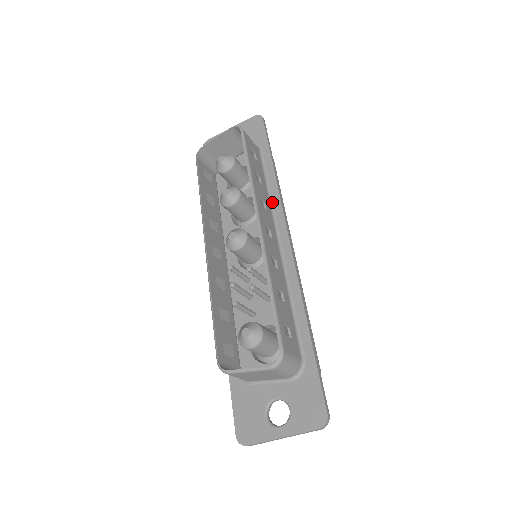
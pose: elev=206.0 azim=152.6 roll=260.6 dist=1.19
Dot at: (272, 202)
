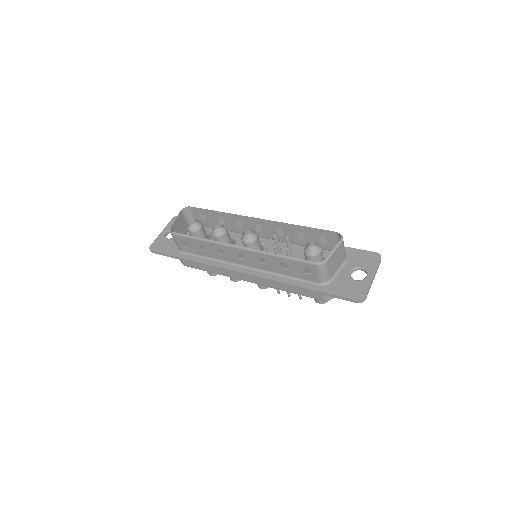
Dot at: (237, 231)
